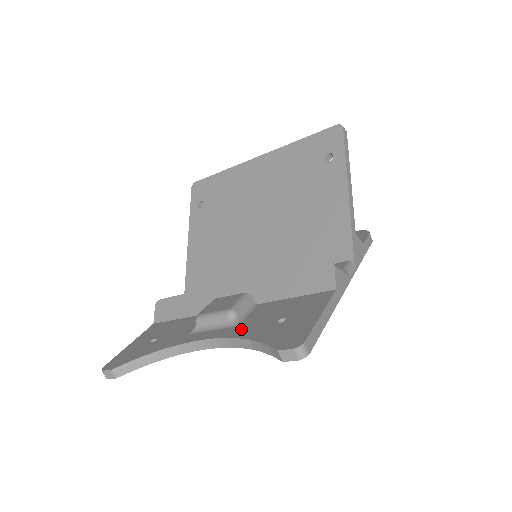
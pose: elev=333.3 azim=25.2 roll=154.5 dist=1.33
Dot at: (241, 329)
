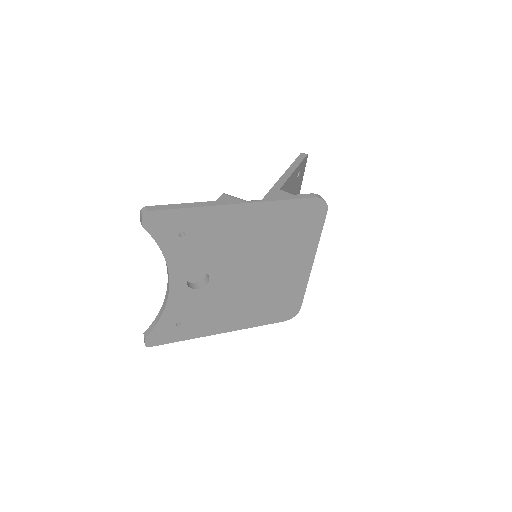
Dot at: occluded
